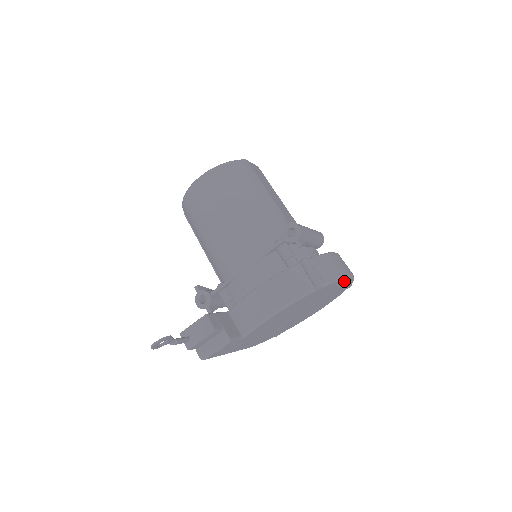
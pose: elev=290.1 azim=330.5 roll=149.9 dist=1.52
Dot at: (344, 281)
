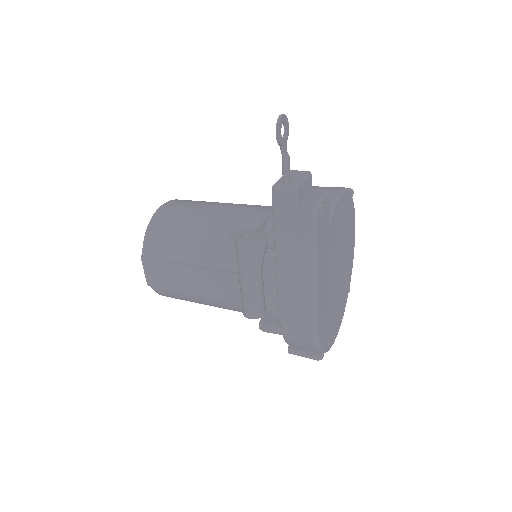
Dot at: (353, 234)
